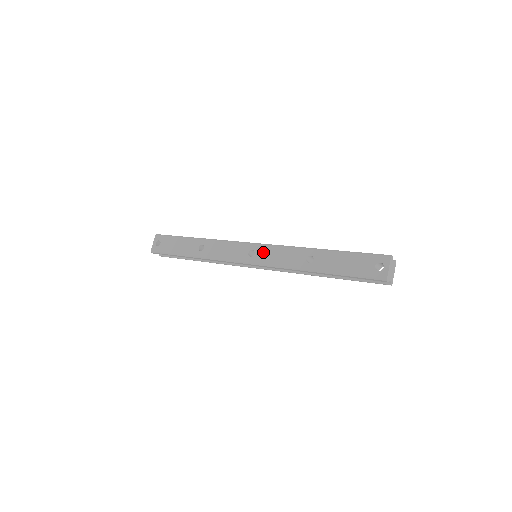
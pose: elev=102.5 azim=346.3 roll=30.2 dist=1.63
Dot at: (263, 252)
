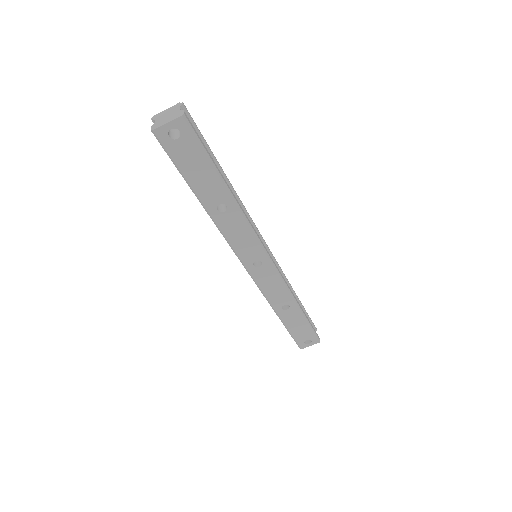
Dot at: (267, 273)
